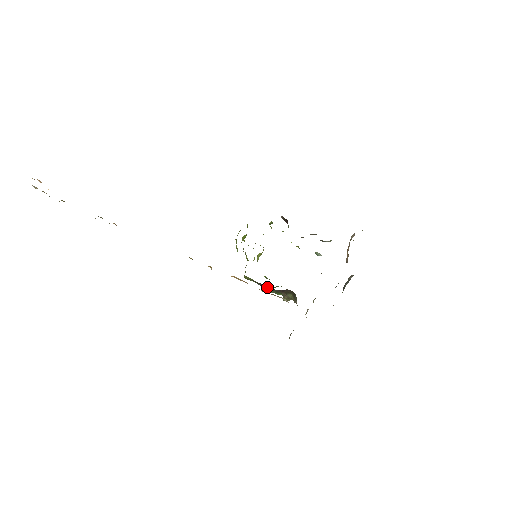
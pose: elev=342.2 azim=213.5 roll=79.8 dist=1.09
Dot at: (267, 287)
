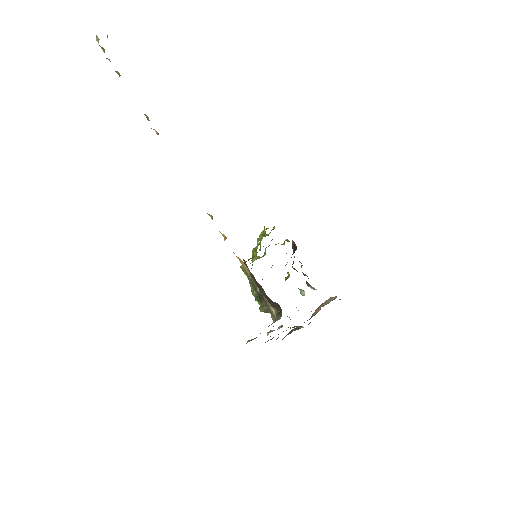
Dot at: occluded
